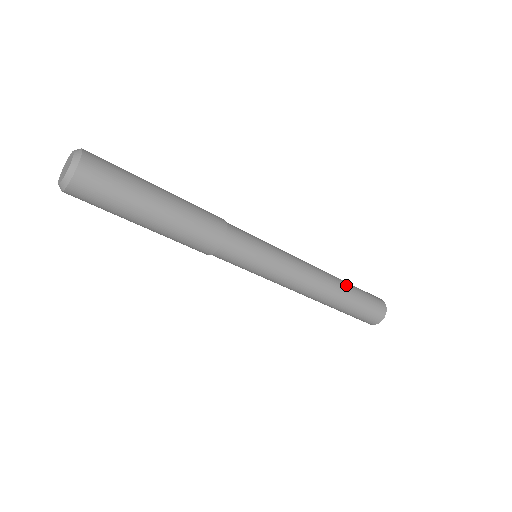
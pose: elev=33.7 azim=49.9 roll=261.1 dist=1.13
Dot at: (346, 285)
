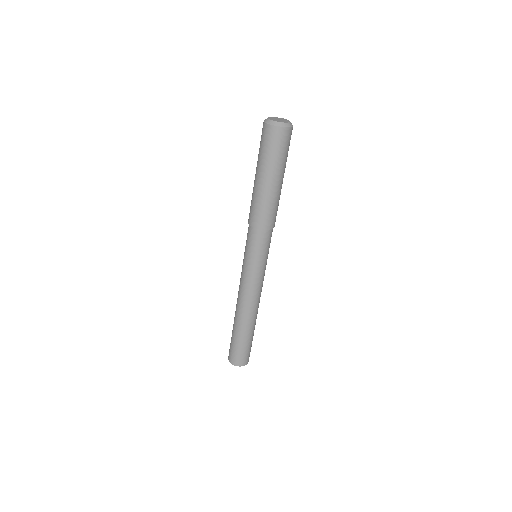
Dot at: occluded
